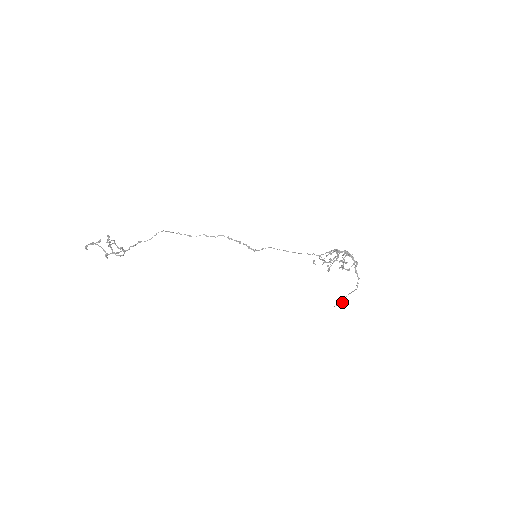
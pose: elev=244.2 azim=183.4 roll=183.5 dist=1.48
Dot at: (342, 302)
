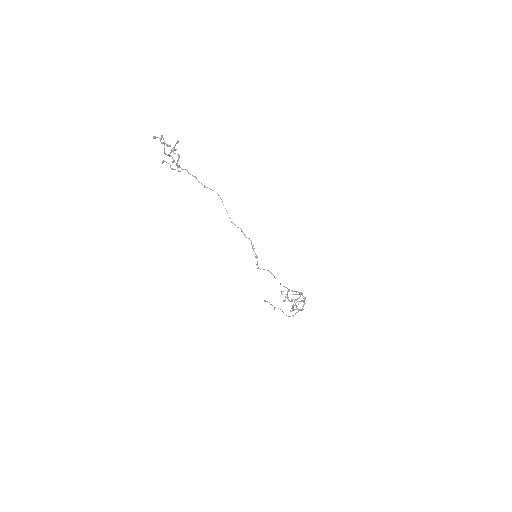
Dot at: occluded
